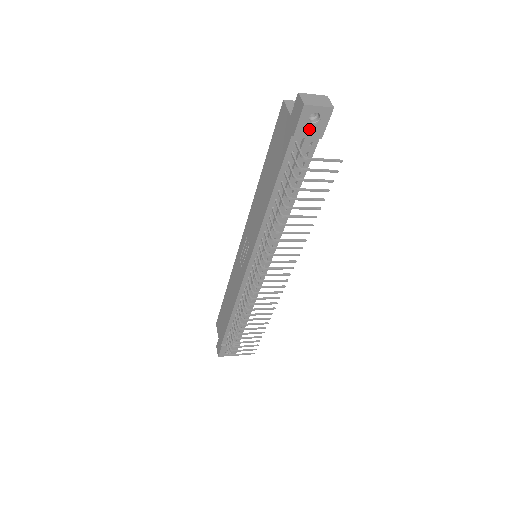
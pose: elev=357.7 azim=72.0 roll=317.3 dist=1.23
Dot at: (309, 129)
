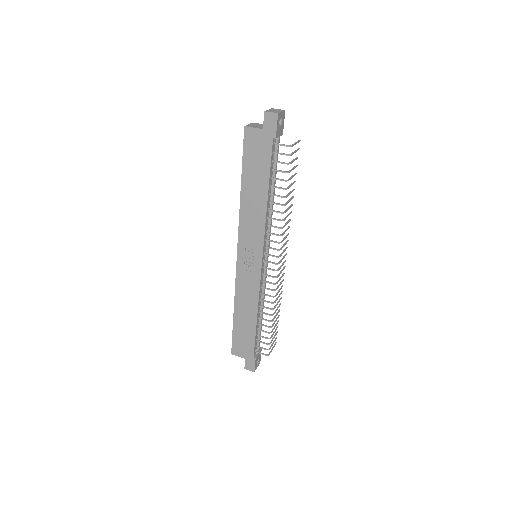
Dot at: (279, 130)
